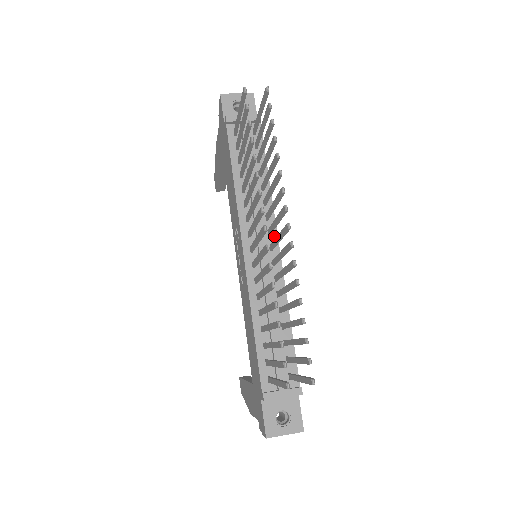
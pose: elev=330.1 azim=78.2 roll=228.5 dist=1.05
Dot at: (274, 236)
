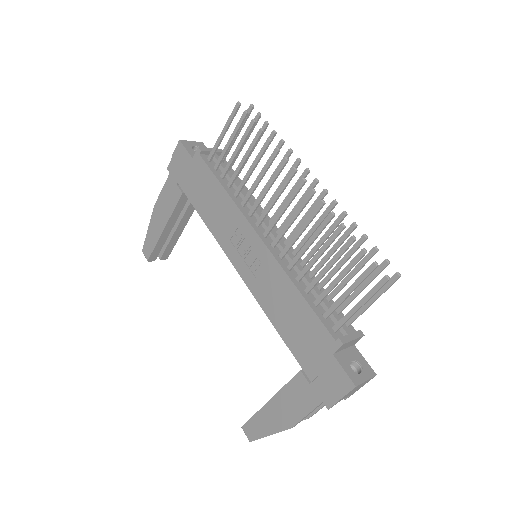
Dot at: (274, 227)
